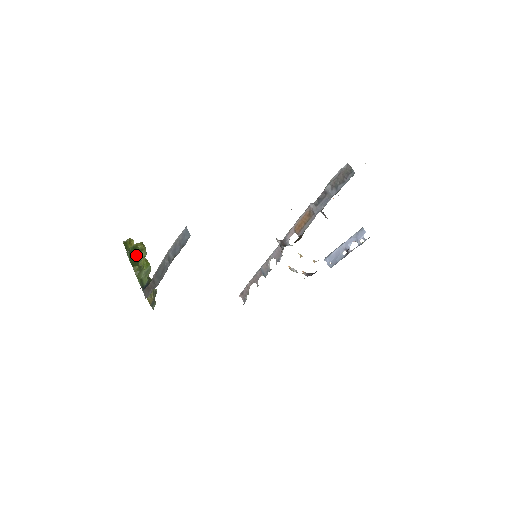
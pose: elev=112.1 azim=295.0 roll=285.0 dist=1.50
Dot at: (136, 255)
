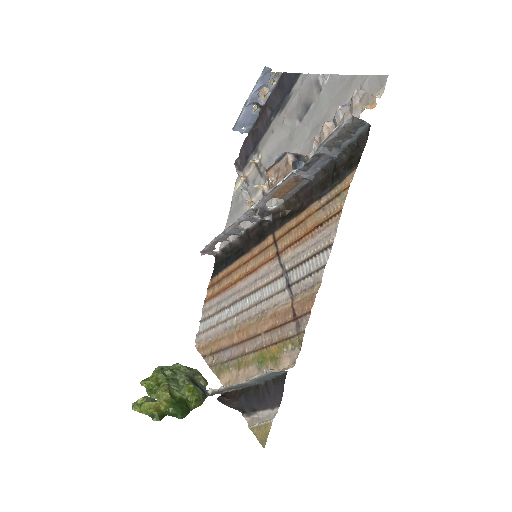
Dot at: (179, 404)
